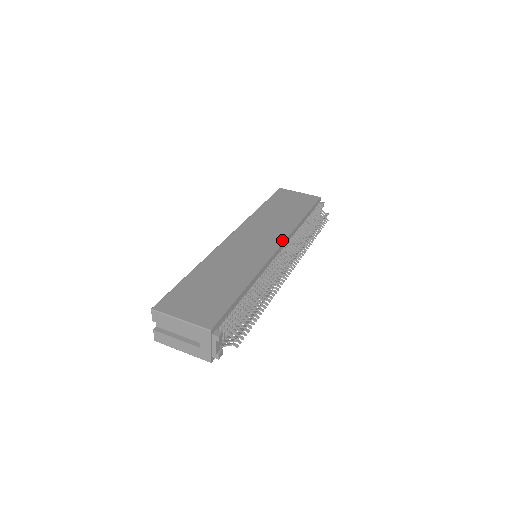
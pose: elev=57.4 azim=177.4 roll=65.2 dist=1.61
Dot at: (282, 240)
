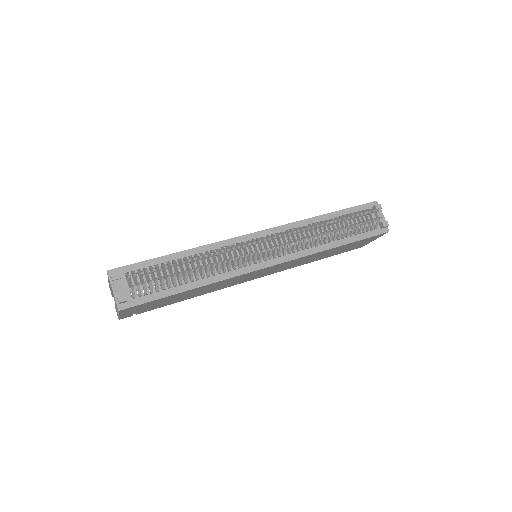
Dot at: (271, 228)
